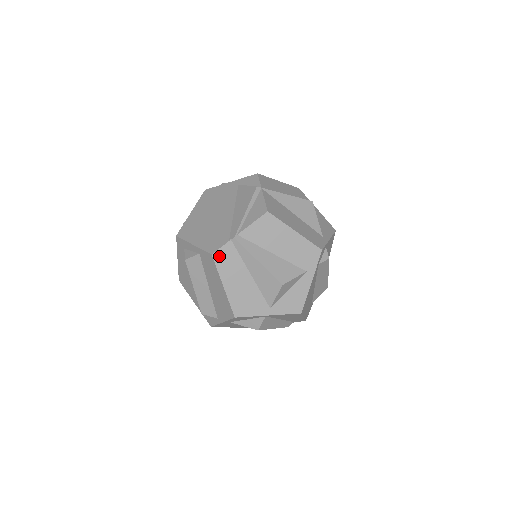
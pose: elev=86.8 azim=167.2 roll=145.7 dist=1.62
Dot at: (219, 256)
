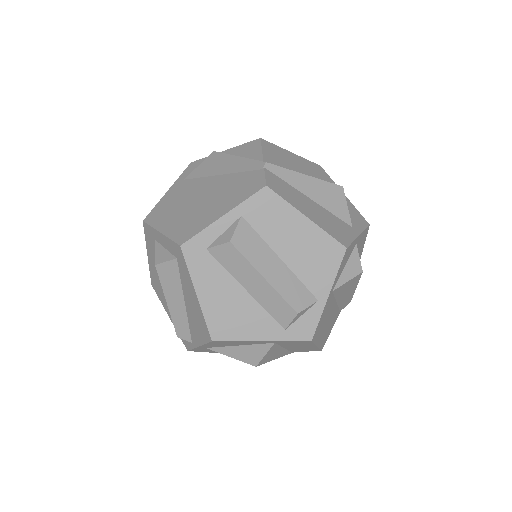
Dot at: (273, 186)
